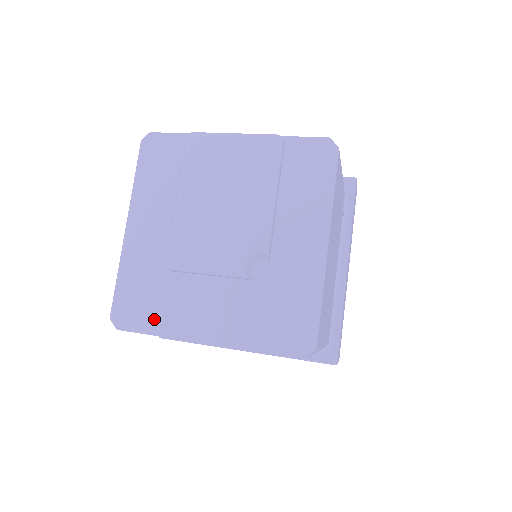
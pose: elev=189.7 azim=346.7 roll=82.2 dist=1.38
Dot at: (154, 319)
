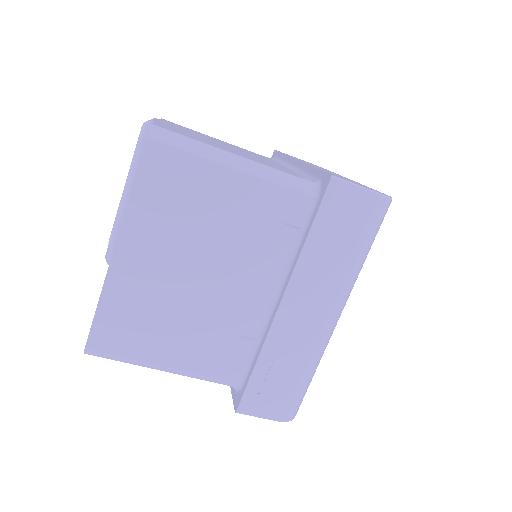
Dot at: occluded
